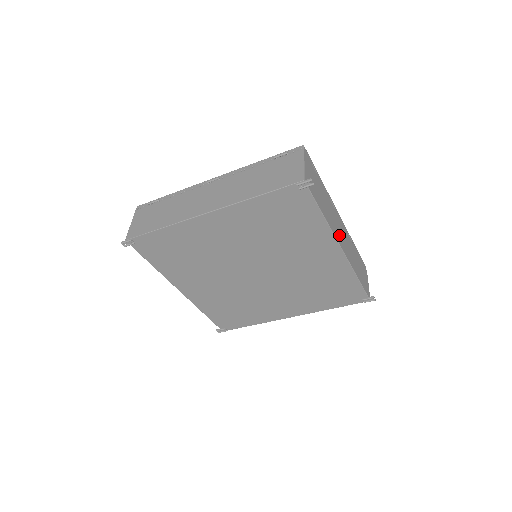
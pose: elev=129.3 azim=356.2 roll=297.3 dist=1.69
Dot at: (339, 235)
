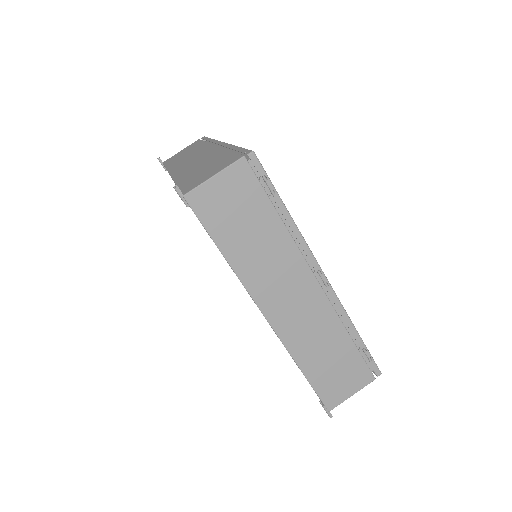
Dot at: occluded
